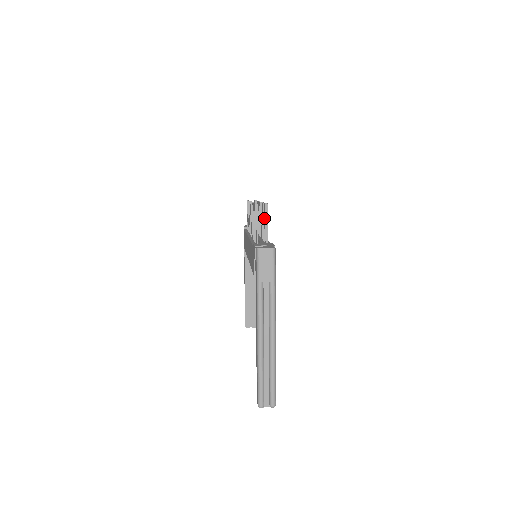
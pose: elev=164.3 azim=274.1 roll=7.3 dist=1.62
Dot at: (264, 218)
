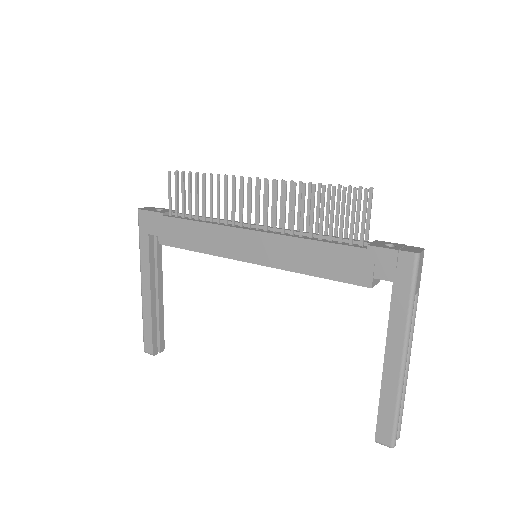
Dot at: (337, 206)
